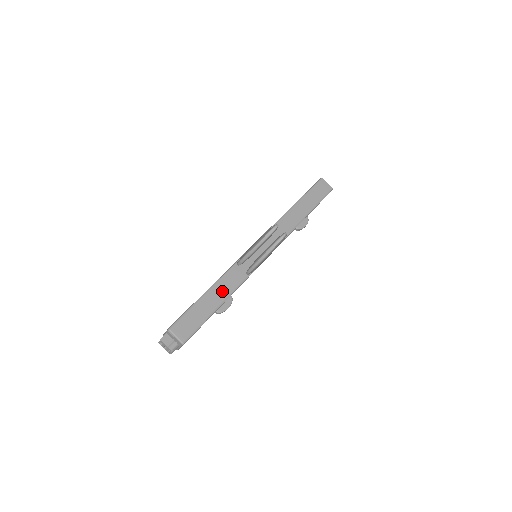
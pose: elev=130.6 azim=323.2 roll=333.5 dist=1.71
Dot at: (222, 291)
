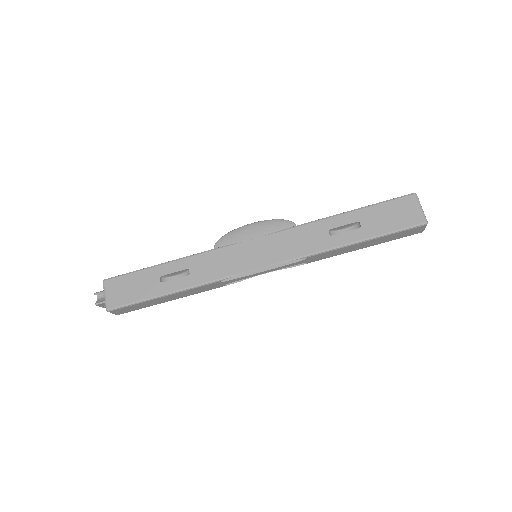
Dot at: (185, 294)
